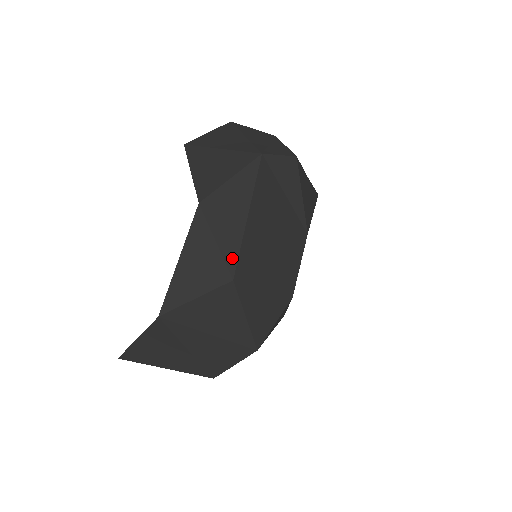
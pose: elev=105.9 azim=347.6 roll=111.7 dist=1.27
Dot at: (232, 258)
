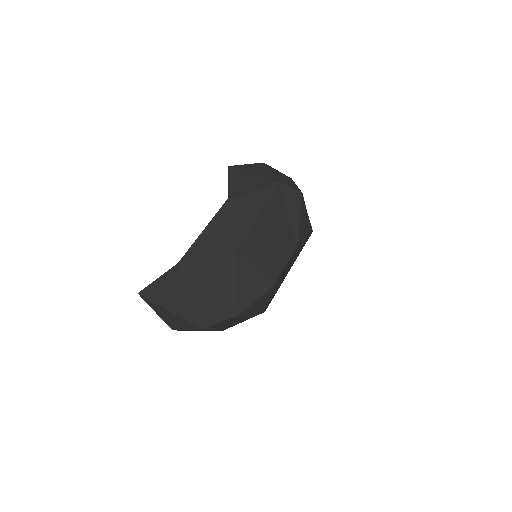
Dot at: (240, 239)
